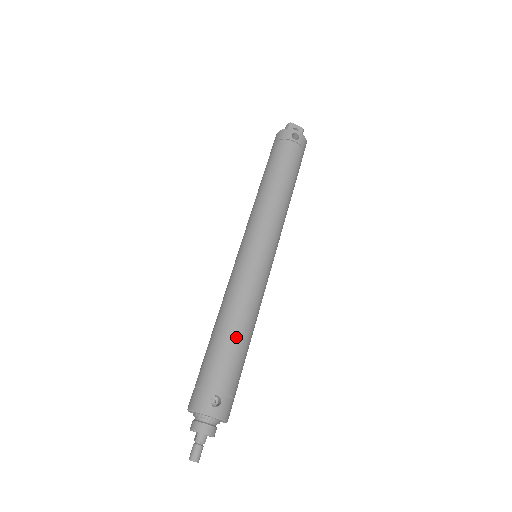
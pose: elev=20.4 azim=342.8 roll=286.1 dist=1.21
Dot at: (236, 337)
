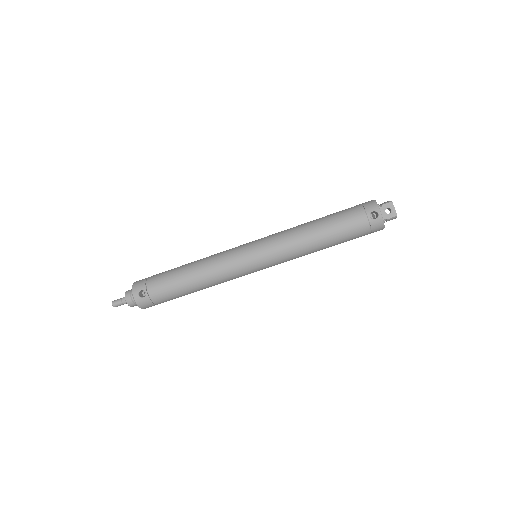
Dot at: (184, 280)
